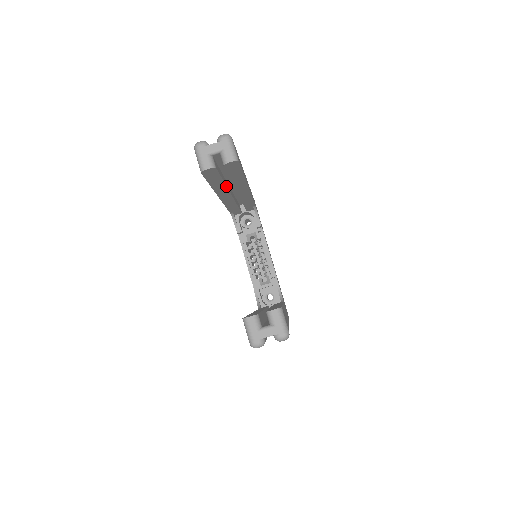
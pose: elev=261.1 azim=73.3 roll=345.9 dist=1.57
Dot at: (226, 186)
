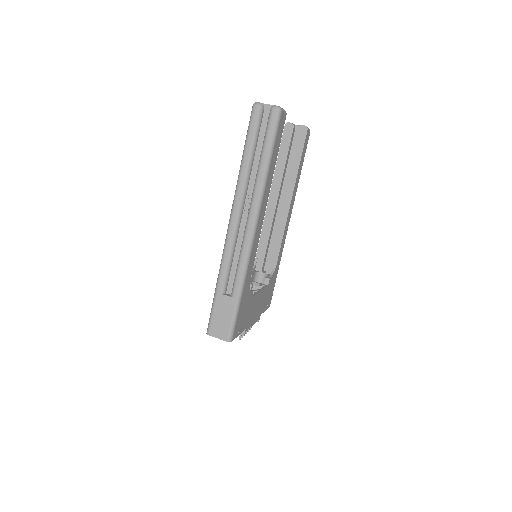
Dot at: (283, 173)
